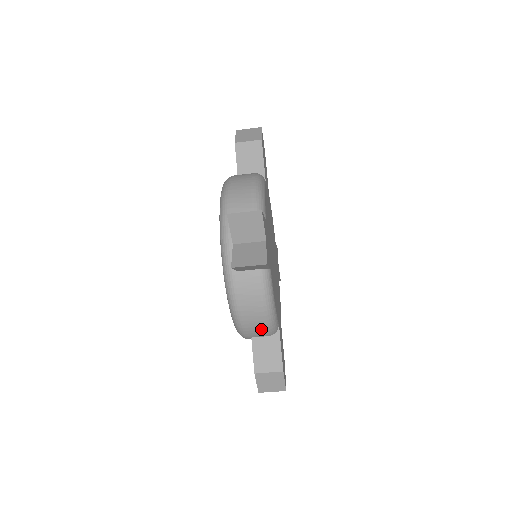
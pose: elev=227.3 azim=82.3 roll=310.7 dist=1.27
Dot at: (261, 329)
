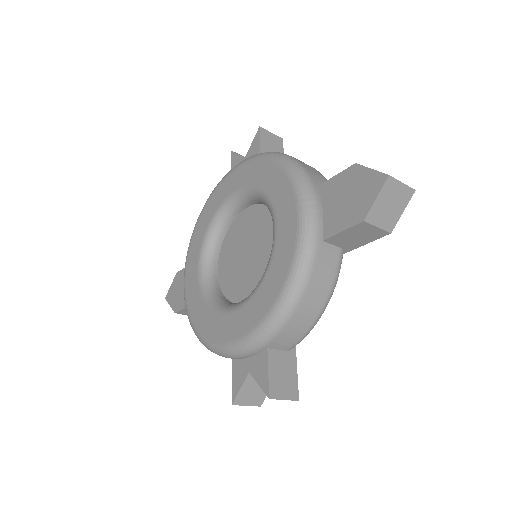
Dot at: occluded
